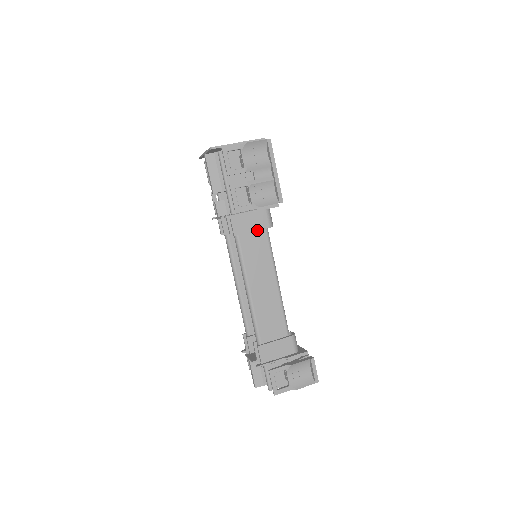
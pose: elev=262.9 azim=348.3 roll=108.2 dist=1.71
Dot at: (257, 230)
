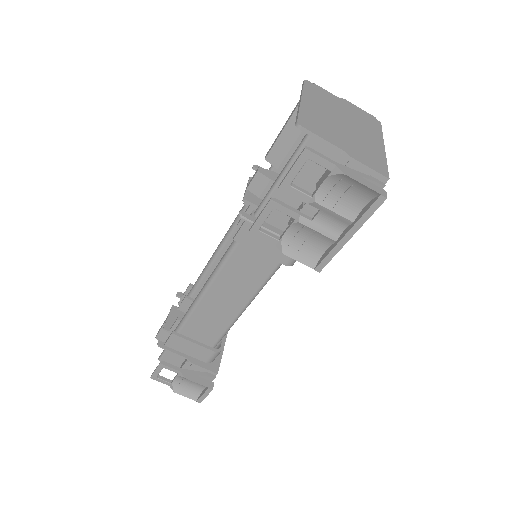
Dot at: (268, 256)
